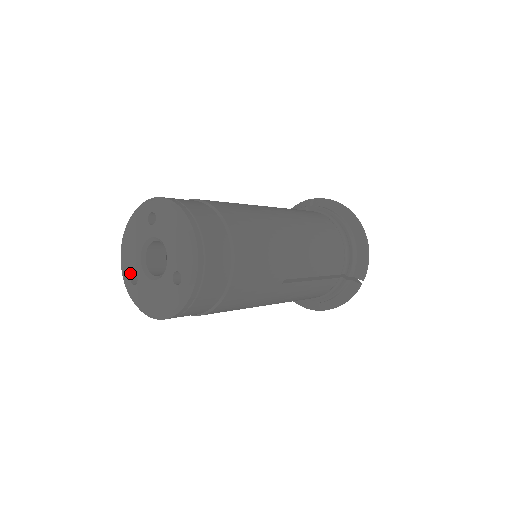
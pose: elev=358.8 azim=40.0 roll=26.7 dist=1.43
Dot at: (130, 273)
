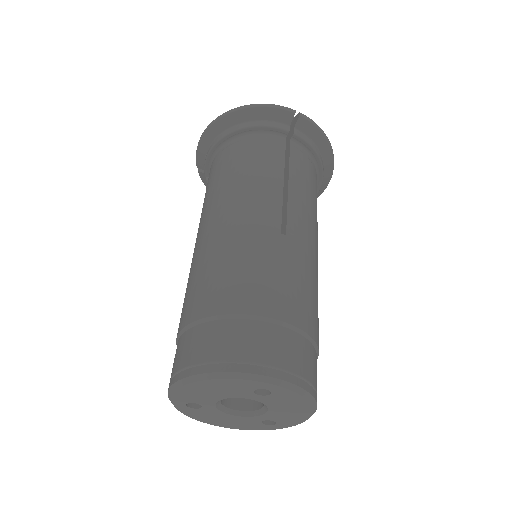
Dot at: (189, 402)
